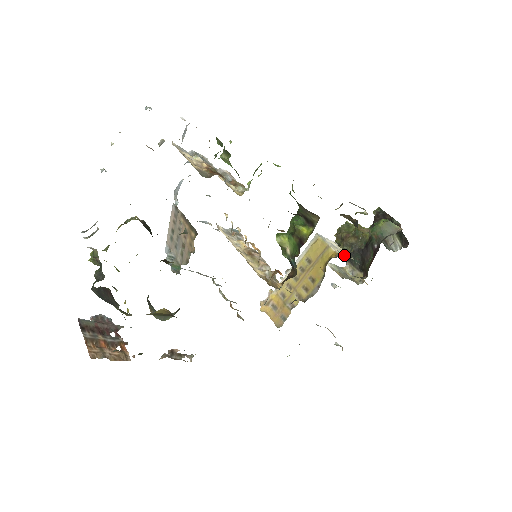
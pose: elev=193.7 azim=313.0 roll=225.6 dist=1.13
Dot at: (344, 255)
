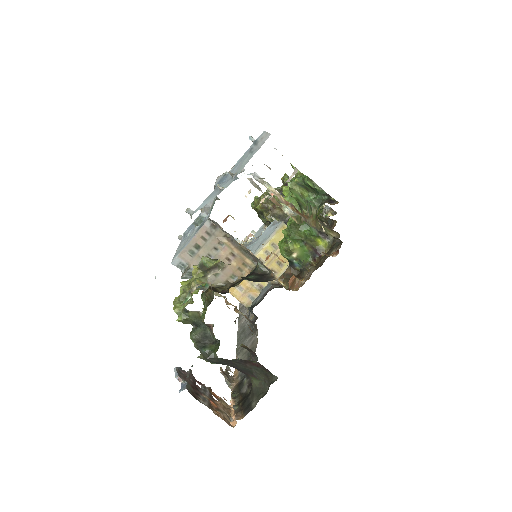
Dot at: occluded
